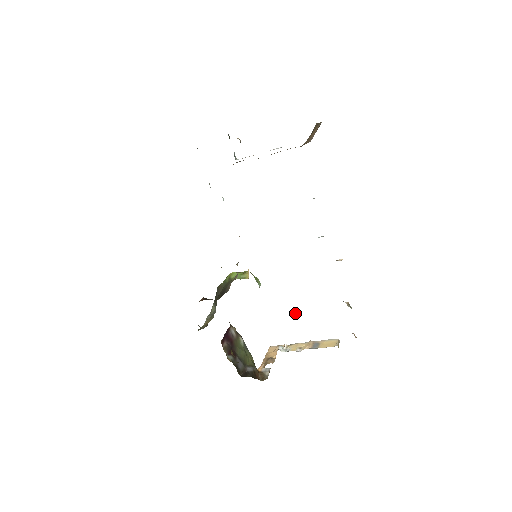
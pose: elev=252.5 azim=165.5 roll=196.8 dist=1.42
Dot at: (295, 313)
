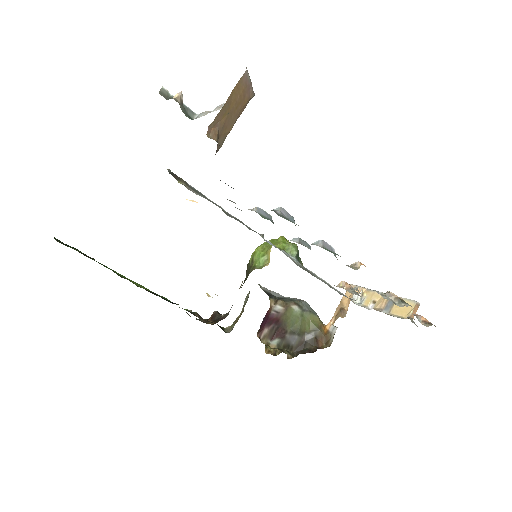
Dot at: (343, 287)
